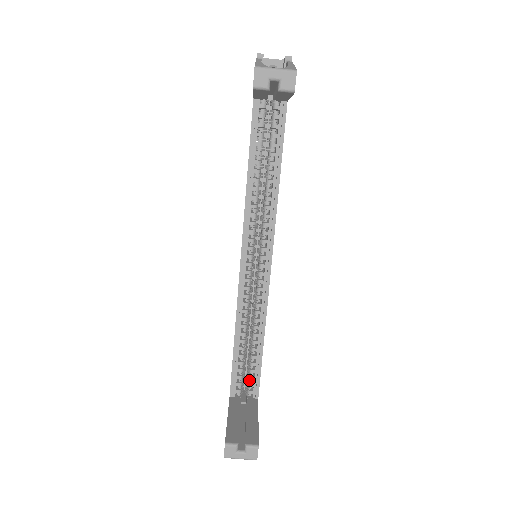
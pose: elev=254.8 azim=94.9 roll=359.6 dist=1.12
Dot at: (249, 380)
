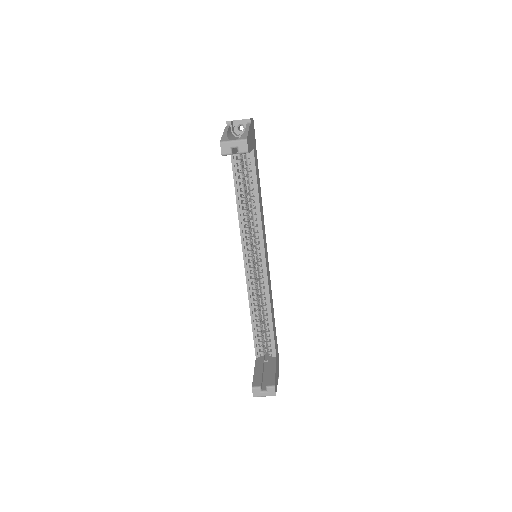
Dot at: (268, 344)
